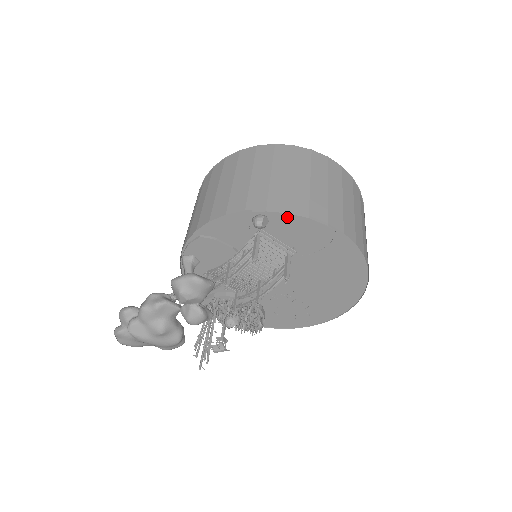
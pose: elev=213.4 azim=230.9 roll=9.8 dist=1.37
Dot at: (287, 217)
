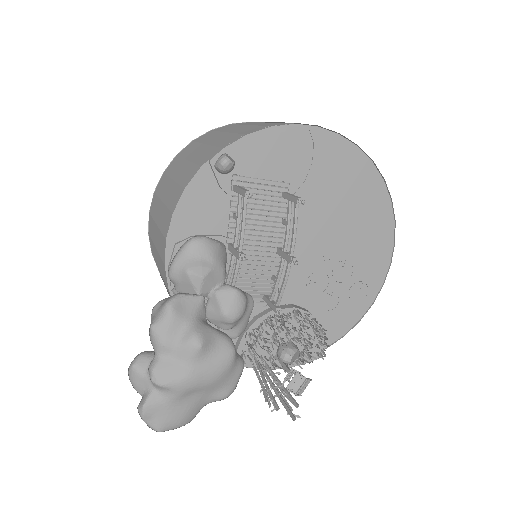
Dot at: (249, 141)
